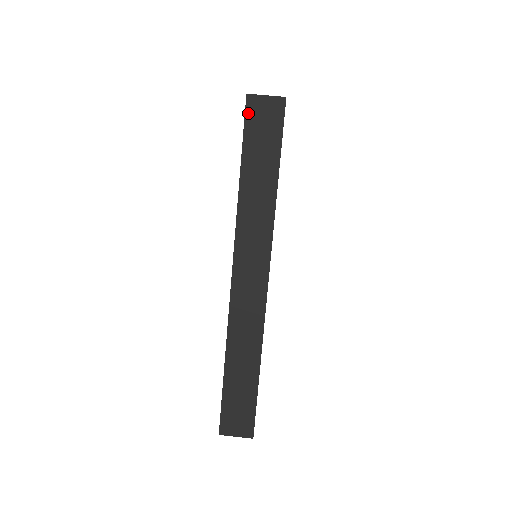
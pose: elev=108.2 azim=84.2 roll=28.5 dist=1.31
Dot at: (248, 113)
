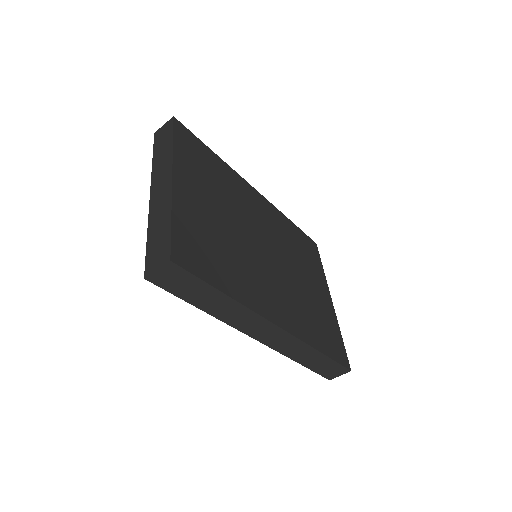
Dot at: (159, 285)
